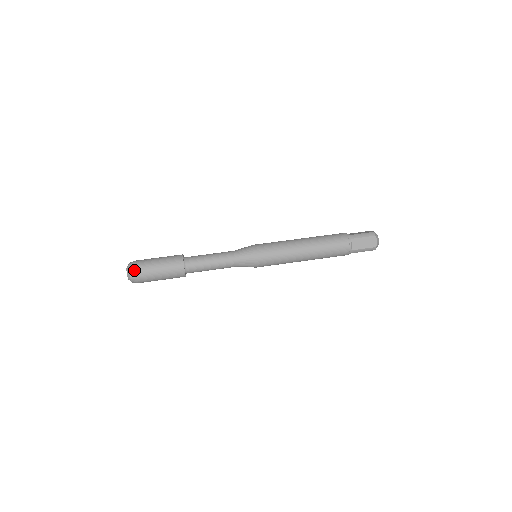
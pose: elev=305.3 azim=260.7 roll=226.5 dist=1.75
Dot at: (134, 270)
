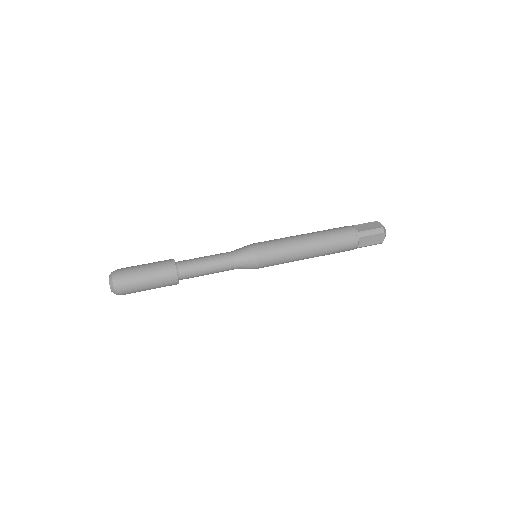
Dot at: (117, 270)
